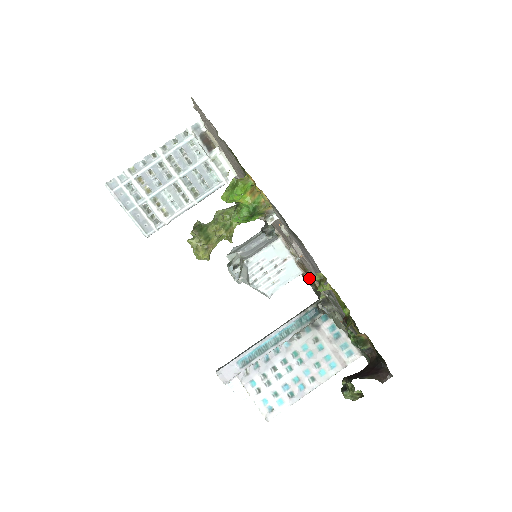
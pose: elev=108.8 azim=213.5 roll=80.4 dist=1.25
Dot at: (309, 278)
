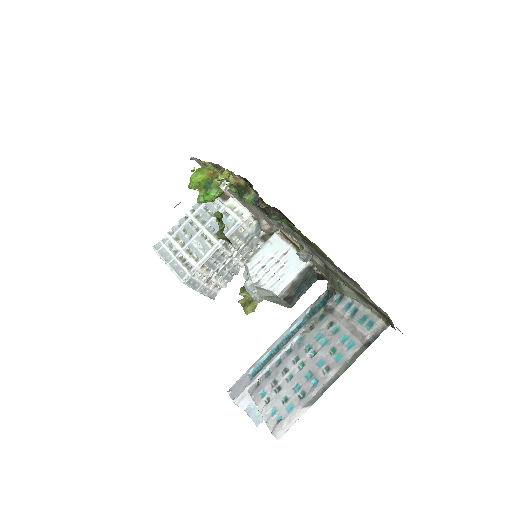
Dot at: occluded
